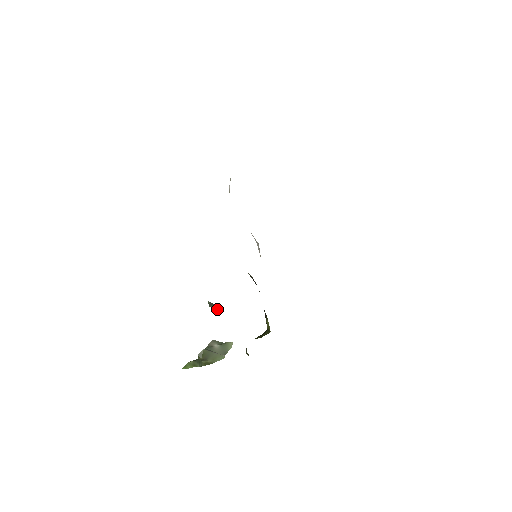
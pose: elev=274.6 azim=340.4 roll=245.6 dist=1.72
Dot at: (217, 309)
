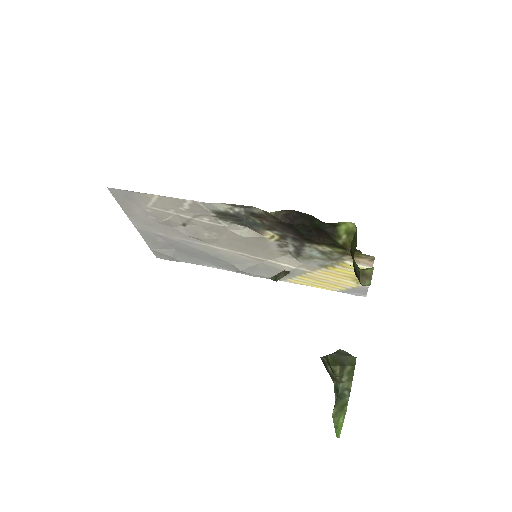
Dot at: (287, 273)
